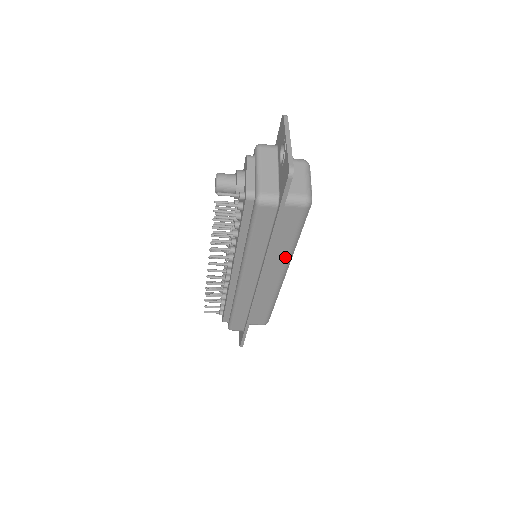
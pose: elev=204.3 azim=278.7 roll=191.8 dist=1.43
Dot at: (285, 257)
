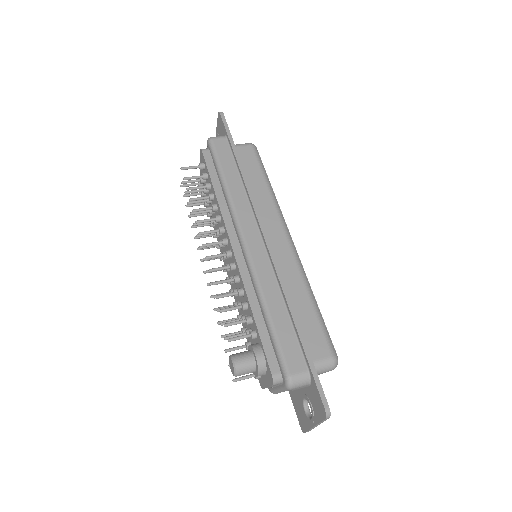
Dot at: occluded
